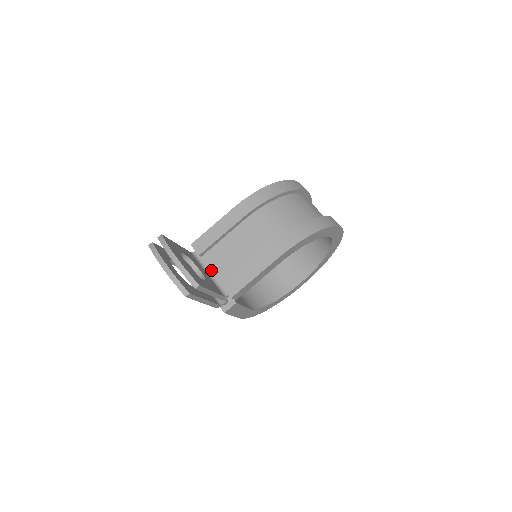
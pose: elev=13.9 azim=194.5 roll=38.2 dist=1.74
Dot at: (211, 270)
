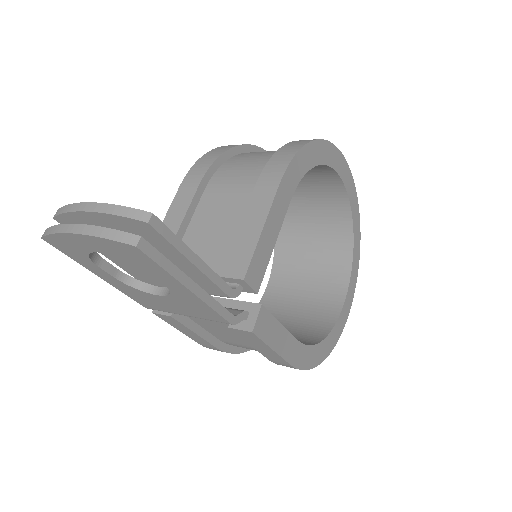
Dot at: occluded
